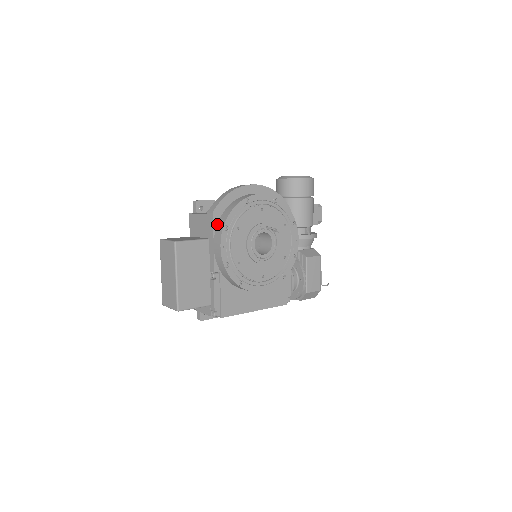
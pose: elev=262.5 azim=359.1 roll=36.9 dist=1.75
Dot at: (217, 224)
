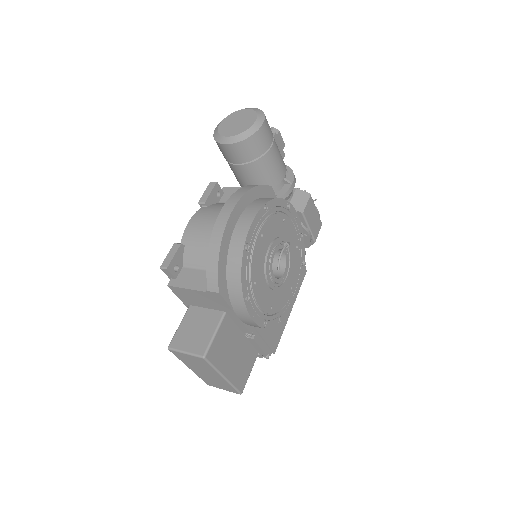
Dot at: (229, 297)
